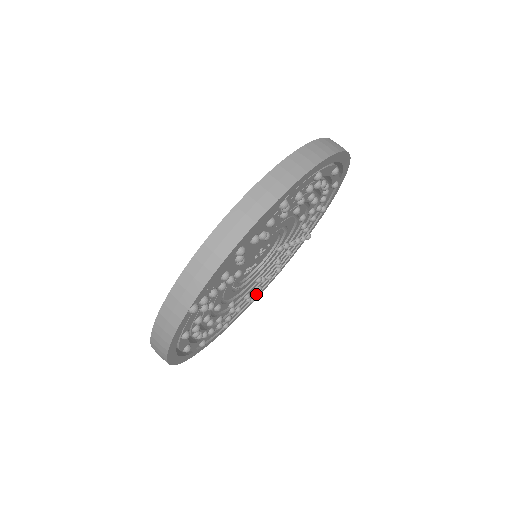
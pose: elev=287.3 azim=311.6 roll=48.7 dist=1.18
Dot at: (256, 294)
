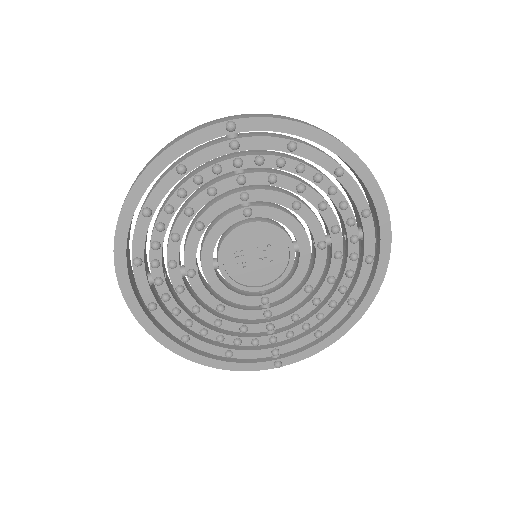
Dot at: (192, 344)
